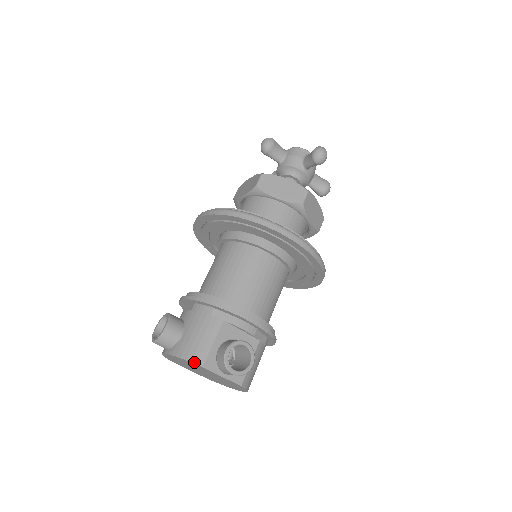
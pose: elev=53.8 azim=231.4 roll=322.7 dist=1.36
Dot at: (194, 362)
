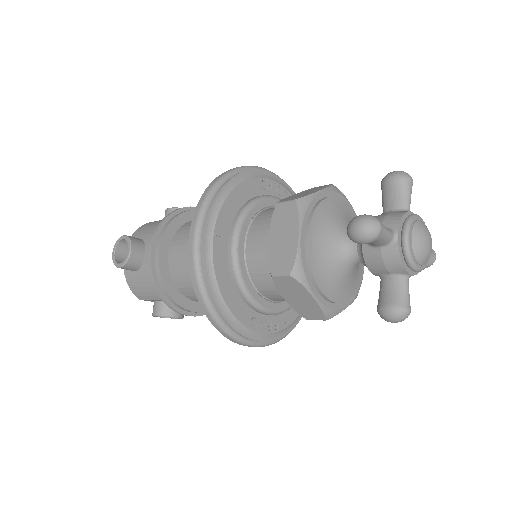
Dot at: (134, 294)
